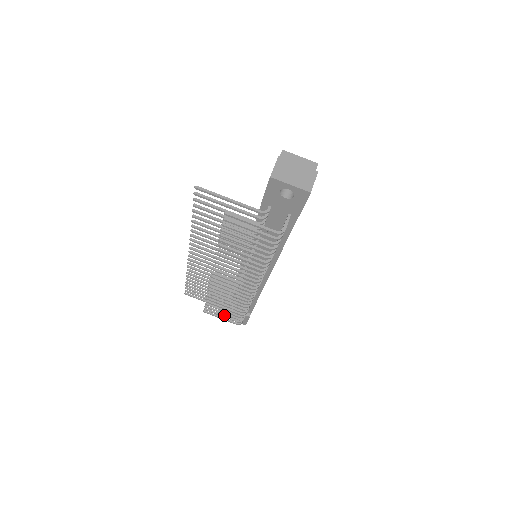
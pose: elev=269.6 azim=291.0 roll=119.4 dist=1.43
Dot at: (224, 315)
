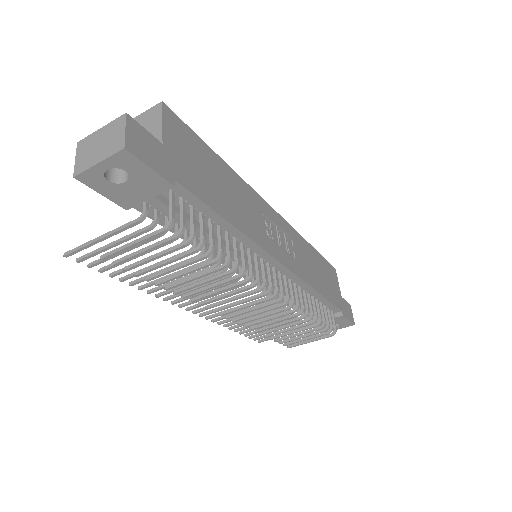
Dot at: (308, 337)
